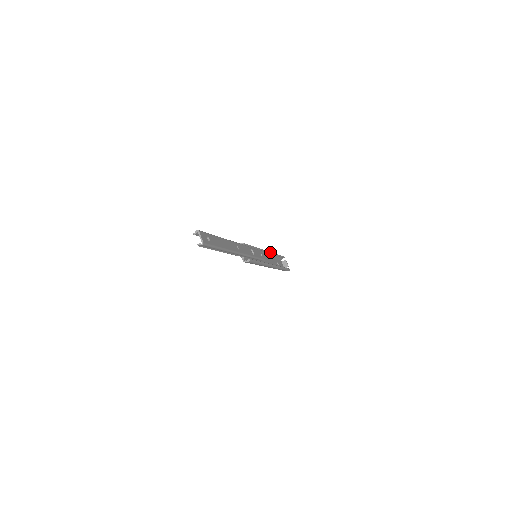
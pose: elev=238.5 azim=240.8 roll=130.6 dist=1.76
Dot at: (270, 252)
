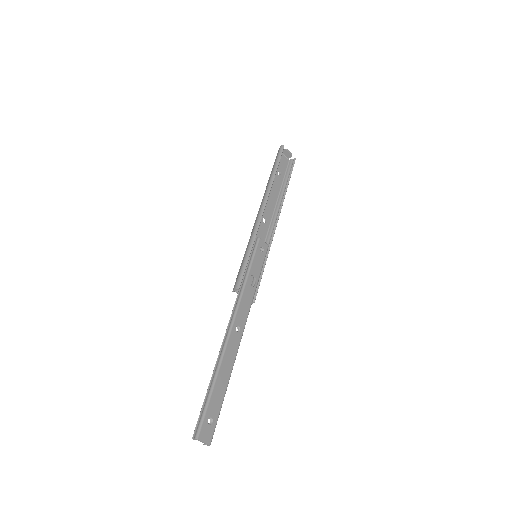
Dot at: (267, 198)
